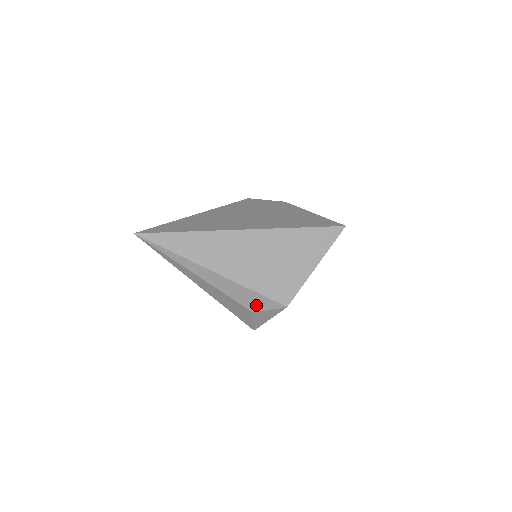
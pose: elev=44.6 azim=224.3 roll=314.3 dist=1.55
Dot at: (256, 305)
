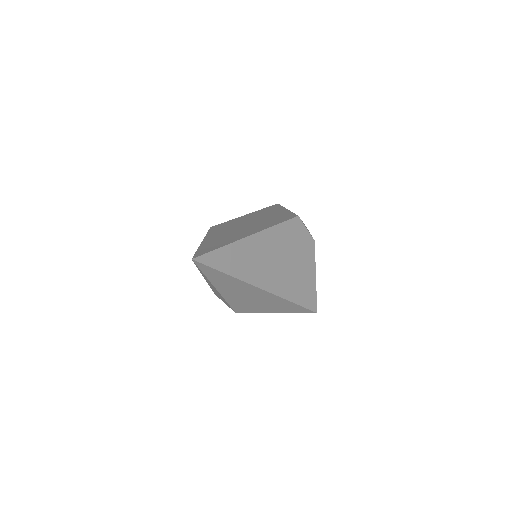
Dot at: (221, 299)
